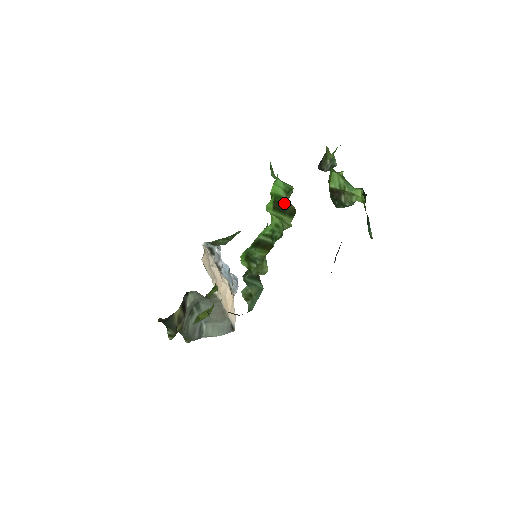
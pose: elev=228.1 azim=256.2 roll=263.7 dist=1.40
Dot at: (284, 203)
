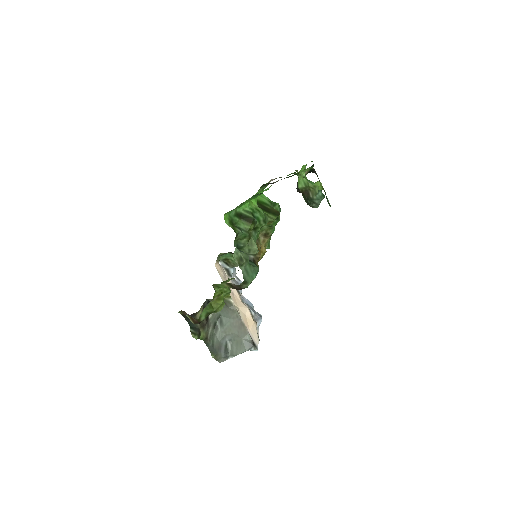
Dot at: (268, 207)
